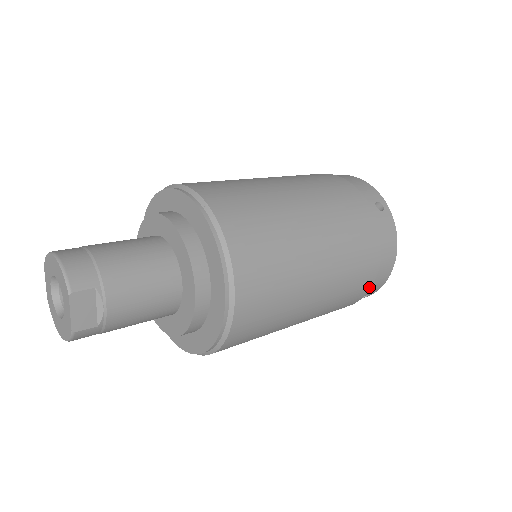
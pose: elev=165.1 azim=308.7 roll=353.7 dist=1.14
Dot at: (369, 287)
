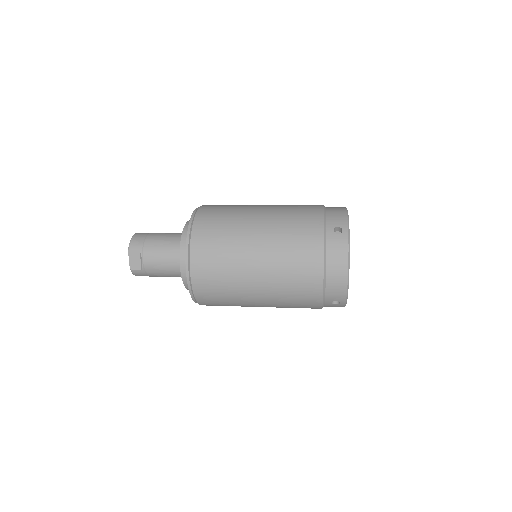
Dot at: (320, 291)
